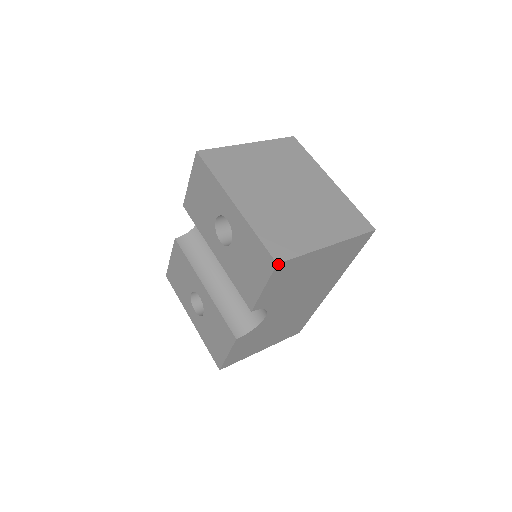
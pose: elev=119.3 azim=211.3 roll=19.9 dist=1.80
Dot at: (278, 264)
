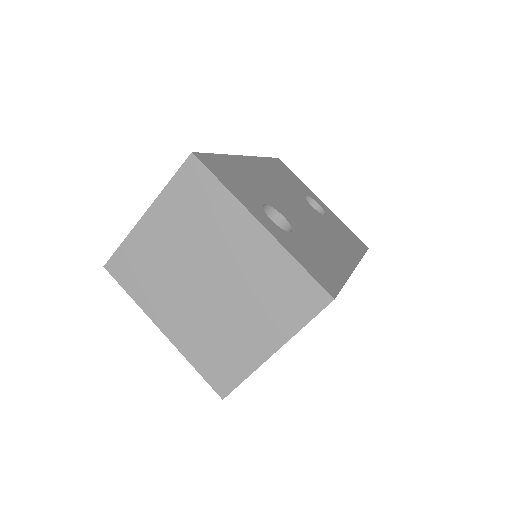
Dot at: (224, 397)
